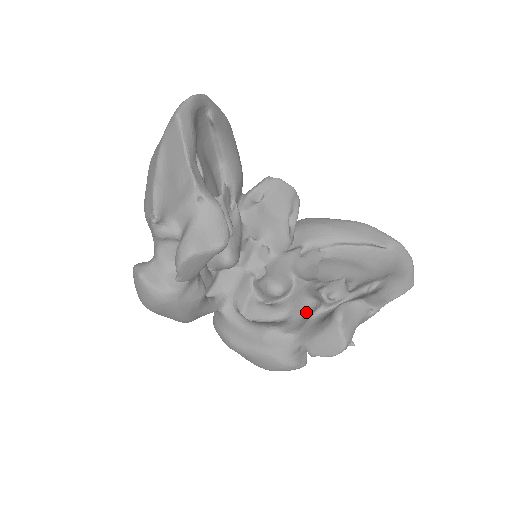
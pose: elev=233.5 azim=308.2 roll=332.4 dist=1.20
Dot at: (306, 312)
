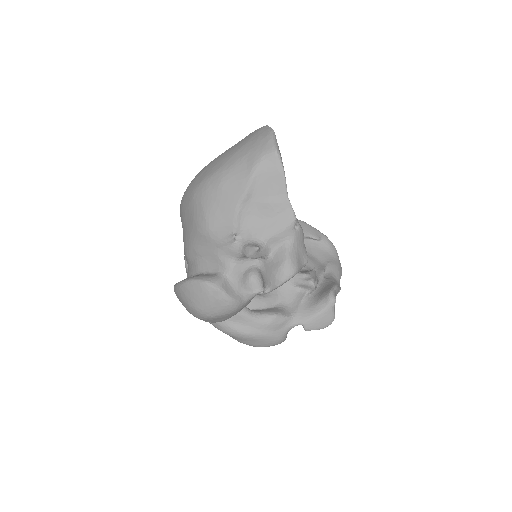
Dot at: (294, 298)
